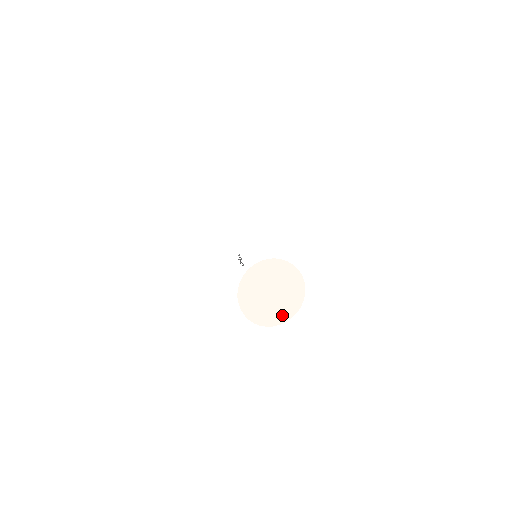
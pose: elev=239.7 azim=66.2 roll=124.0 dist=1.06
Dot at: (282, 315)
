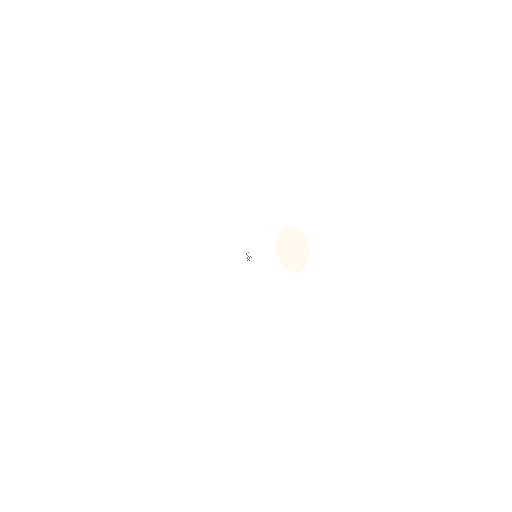
Dot at: (295, 270)
